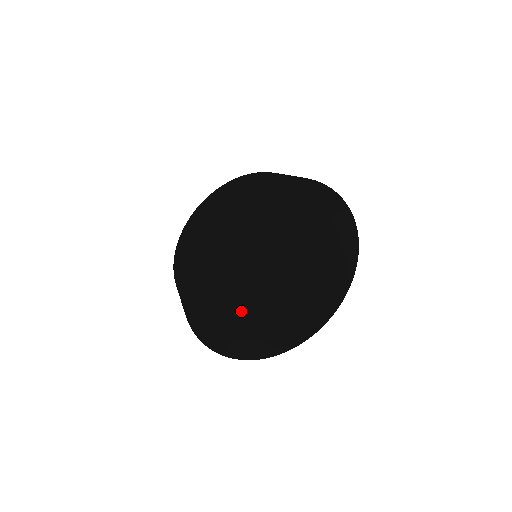
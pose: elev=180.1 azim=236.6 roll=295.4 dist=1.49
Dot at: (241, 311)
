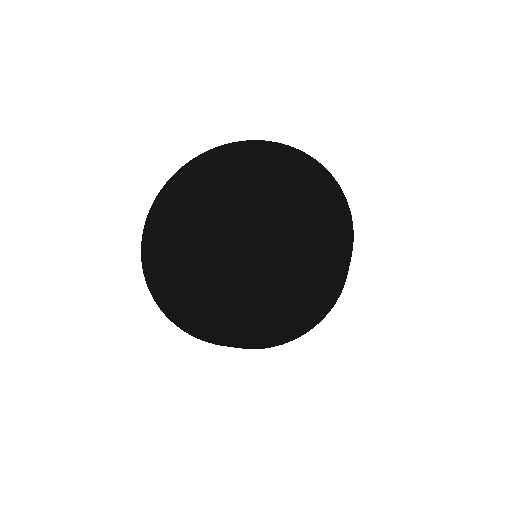
Dot at: (280, 342)
